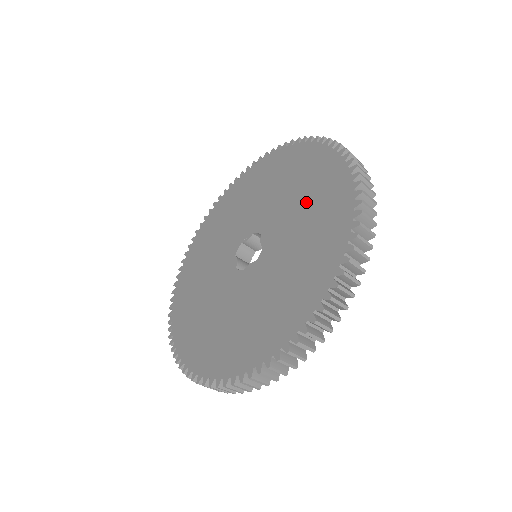
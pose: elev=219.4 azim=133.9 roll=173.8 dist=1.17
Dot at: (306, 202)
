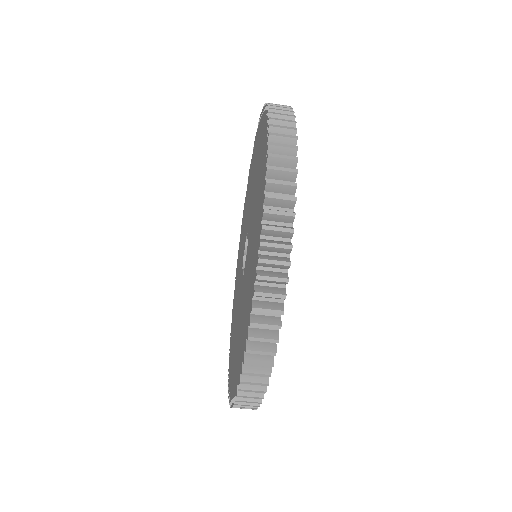
Dot at: (256, 171)
